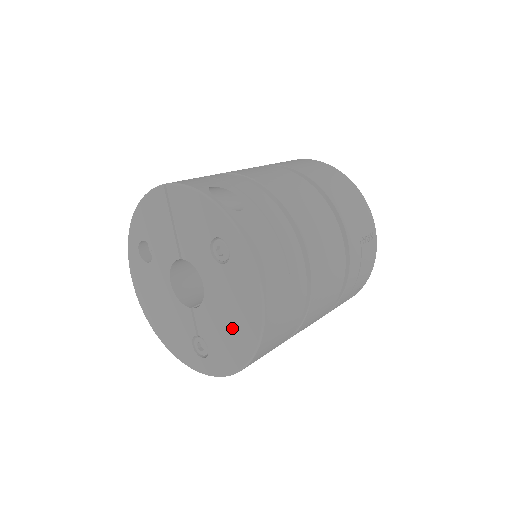
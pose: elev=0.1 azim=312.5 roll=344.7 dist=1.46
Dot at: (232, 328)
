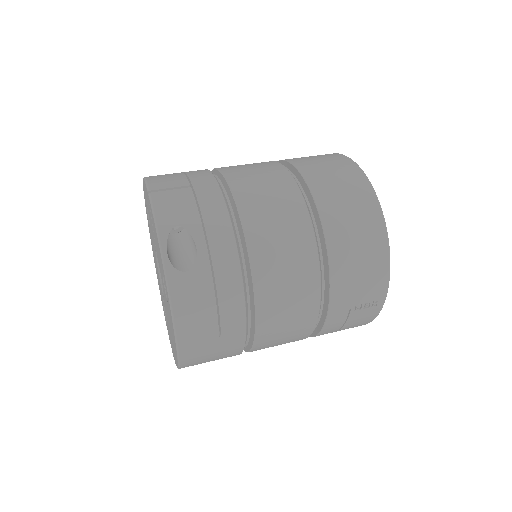
Dot at: (171, 337)
